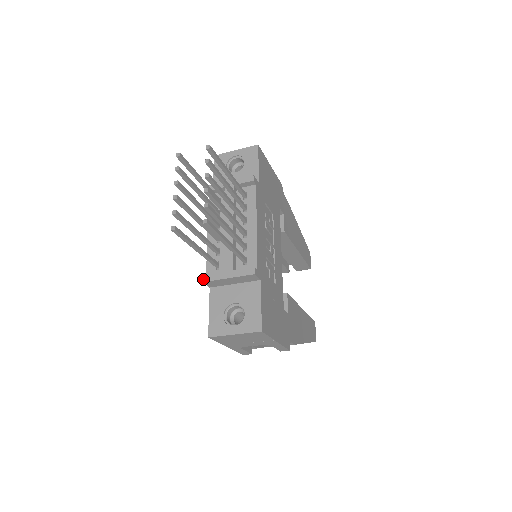
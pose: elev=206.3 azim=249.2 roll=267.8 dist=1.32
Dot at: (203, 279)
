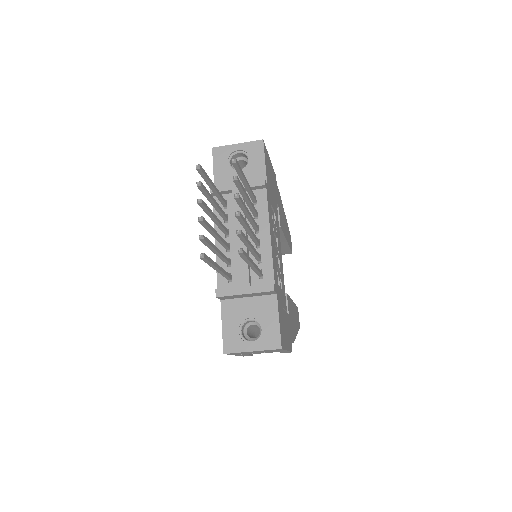
Dot at: (216, 294)
